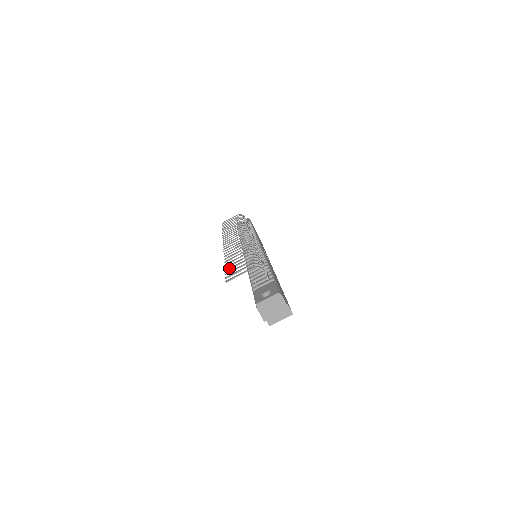
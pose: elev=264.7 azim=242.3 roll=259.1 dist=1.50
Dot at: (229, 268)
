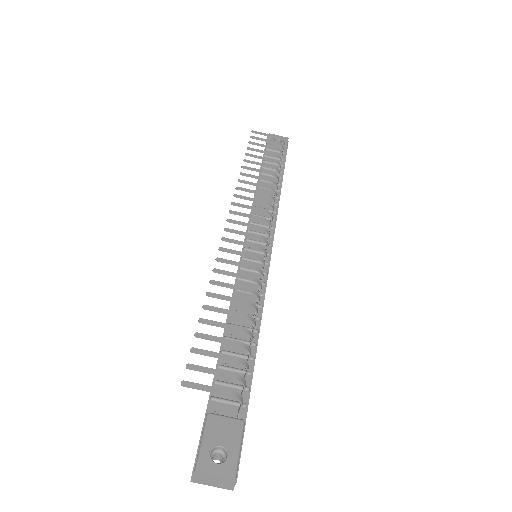
Dot at: (203, 335)
